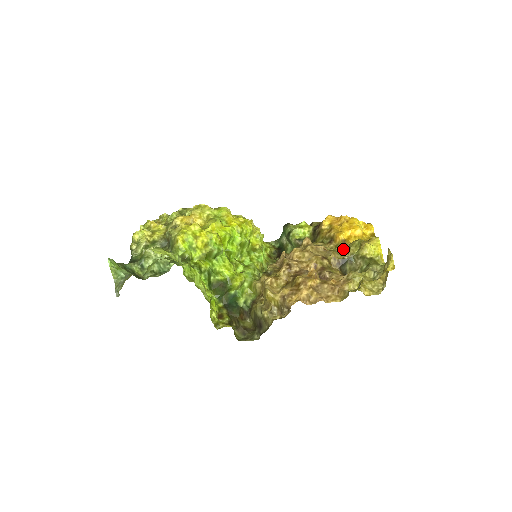
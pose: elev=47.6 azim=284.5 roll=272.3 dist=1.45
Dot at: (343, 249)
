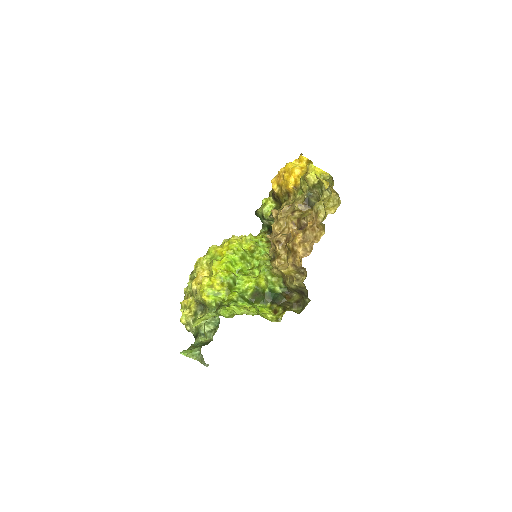
Dot at: (299, 193)
